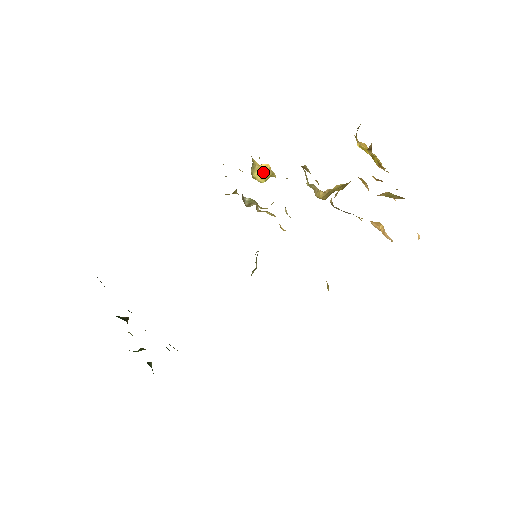
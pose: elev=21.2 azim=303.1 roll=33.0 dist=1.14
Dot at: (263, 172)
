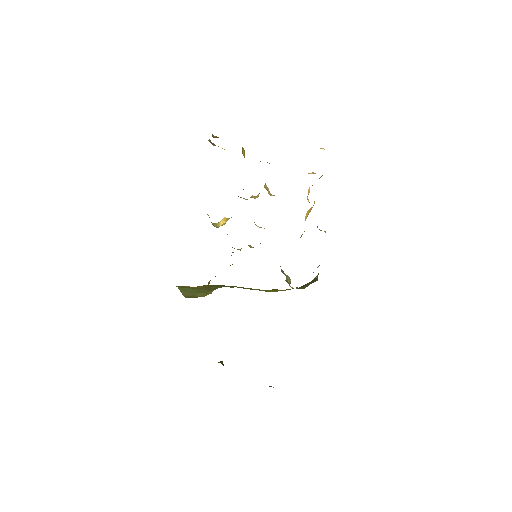
Dot at: (224, 222)
